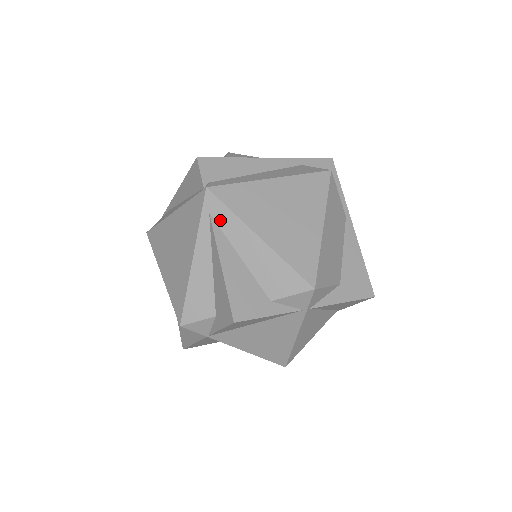
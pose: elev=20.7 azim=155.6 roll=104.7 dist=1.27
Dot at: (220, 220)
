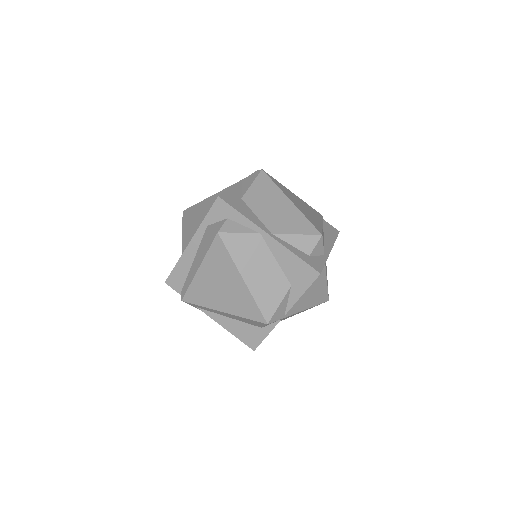
Dot at: (203, 309)
